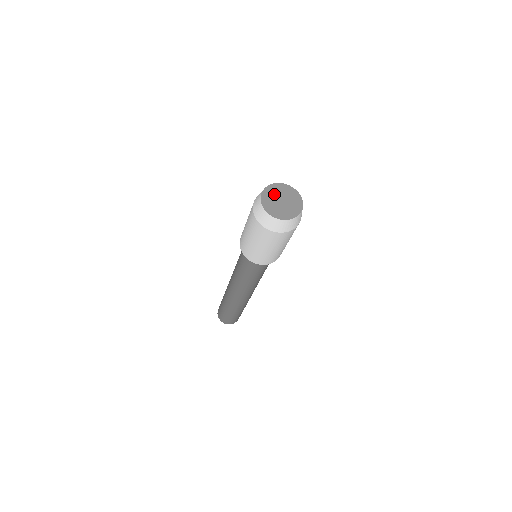
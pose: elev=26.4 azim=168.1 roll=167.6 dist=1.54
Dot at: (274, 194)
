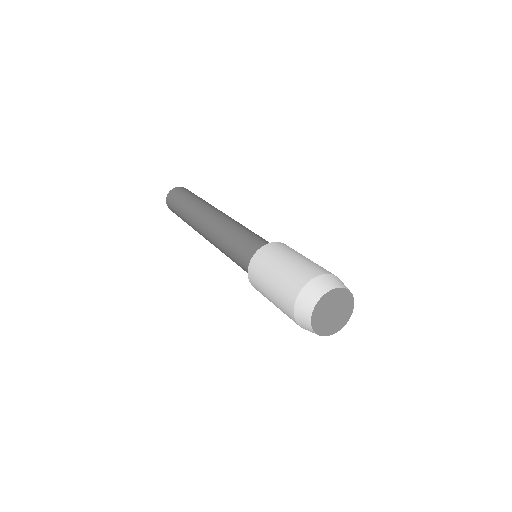
Dot at: (328, 304)
